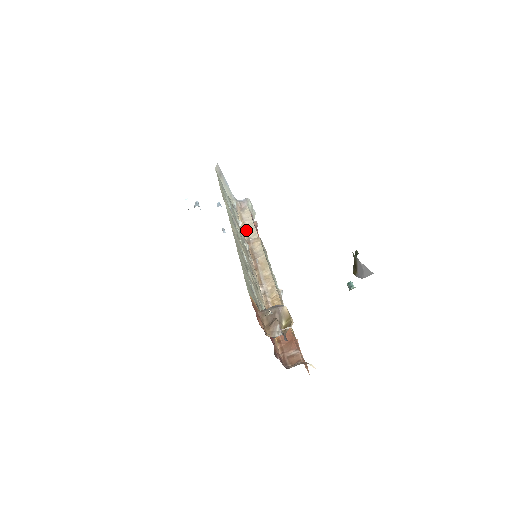
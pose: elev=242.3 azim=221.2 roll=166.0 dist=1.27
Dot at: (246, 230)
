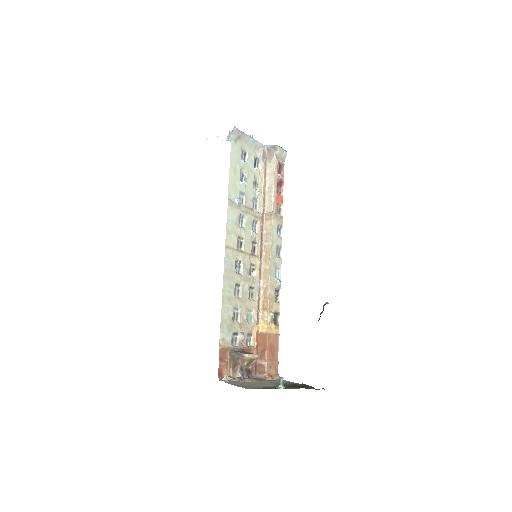
Dot at: (265, 196)
